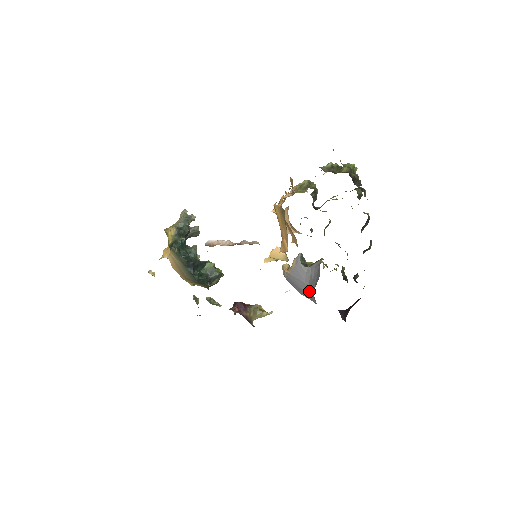
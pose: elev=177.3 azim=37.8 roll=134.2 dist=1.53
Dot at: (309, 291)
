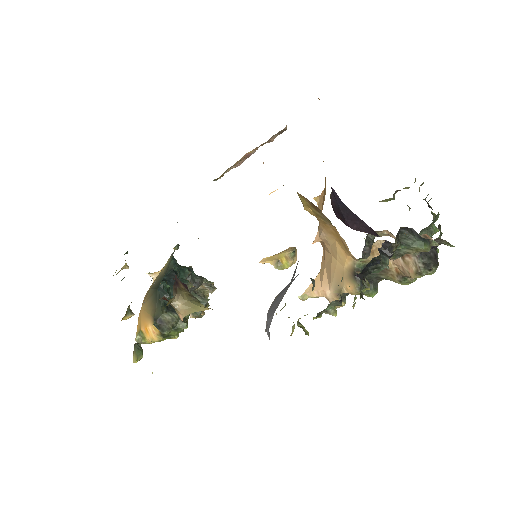
Dot at: occluded
